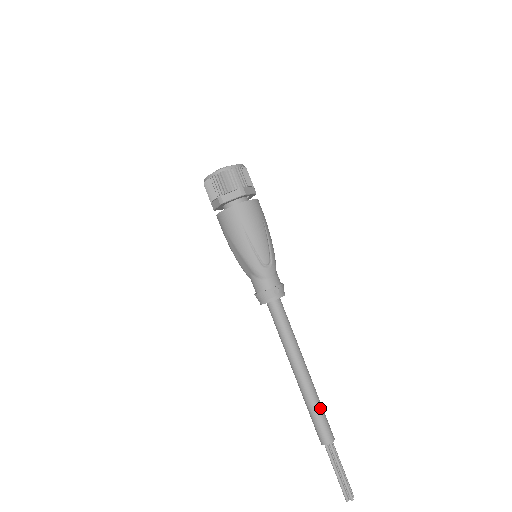
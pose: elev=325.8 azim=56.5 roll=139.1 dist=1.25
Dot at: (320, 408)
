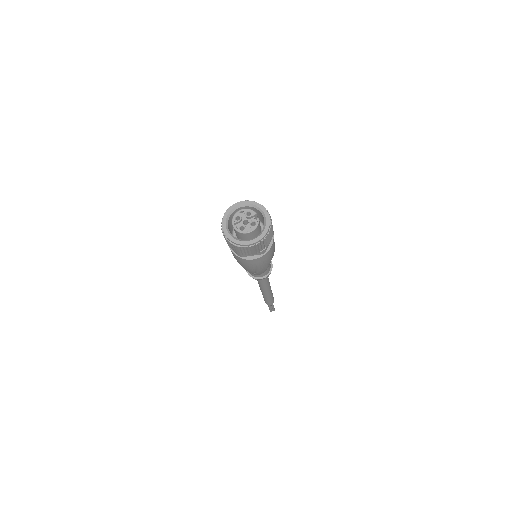
Dot at: (267, 299)
